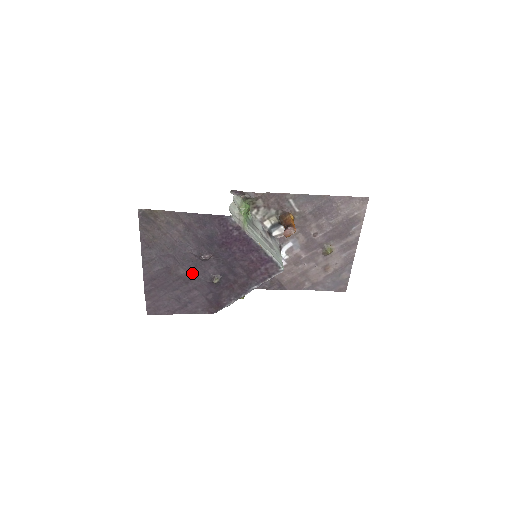
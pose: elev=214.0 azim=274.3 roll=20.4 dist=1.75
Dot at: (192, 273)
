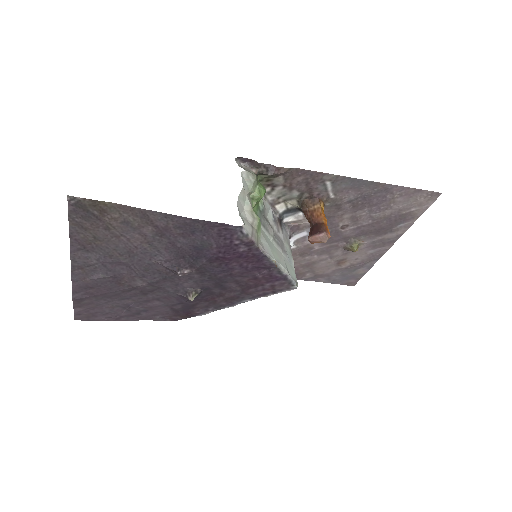
Dot at: (156, 285)
